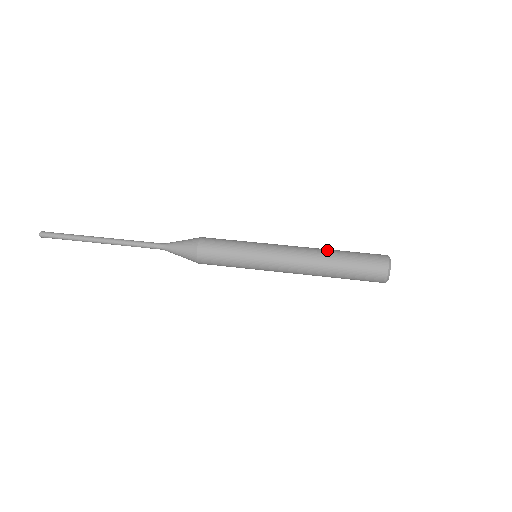
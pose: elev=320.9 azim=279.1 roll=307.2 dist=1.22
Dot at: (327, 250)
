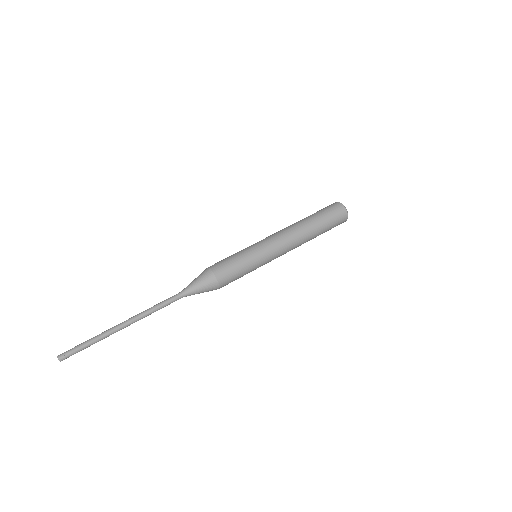
Dot at: (300, 221)
